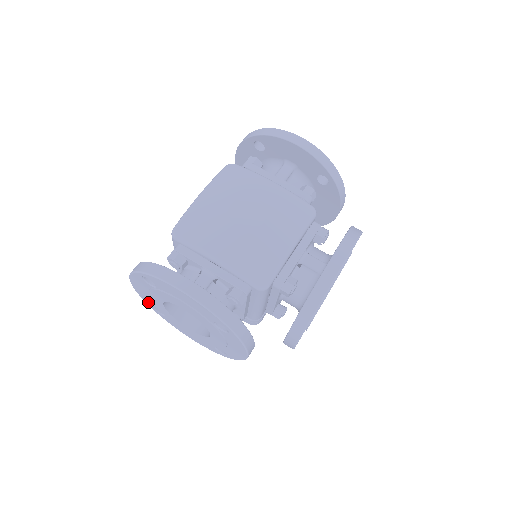
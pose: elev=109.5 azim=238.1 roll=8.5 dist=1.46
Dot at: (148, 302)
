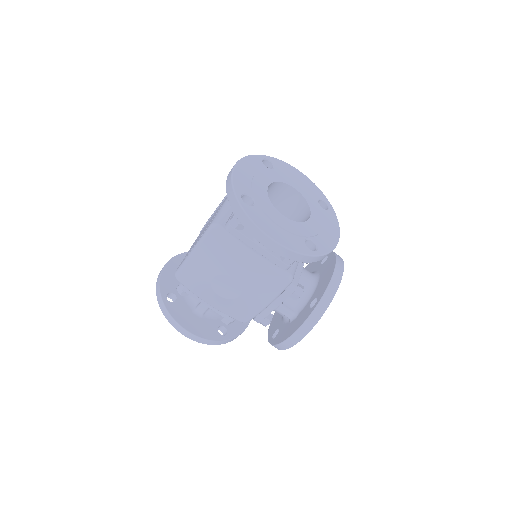
Dot at: occluded
